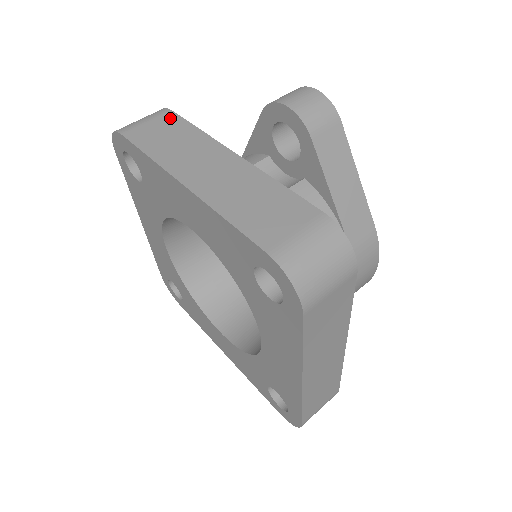
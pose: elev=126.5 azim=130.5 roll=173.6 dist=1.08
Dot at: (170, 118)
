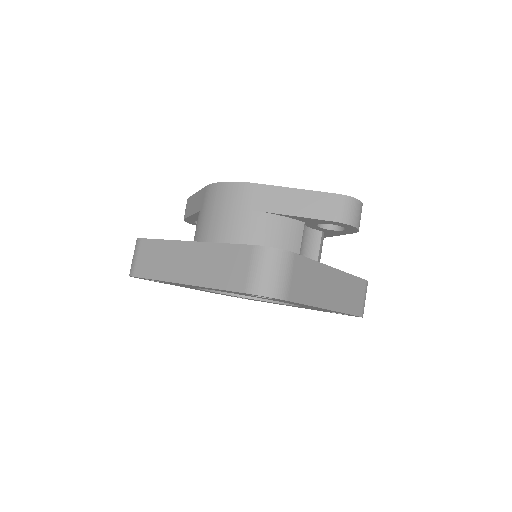
Dot at: (299, 263)
